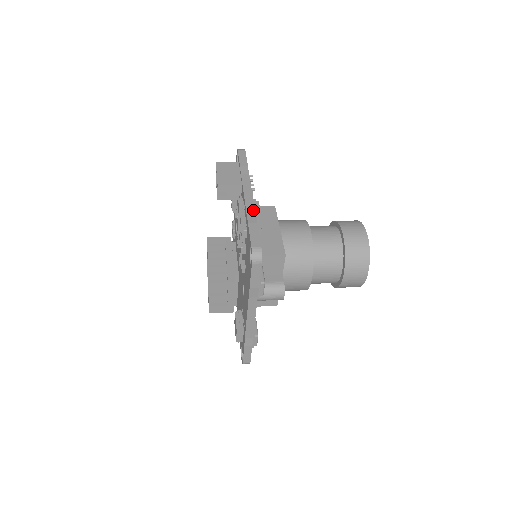
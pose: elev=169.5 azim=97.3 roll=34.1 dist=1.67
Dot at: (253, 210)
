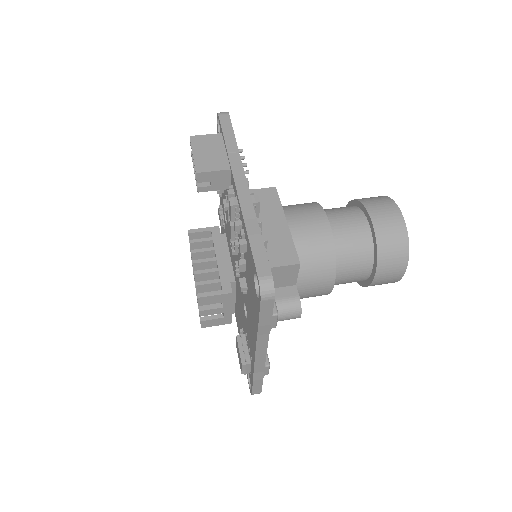
Dot at: (252, 212)
